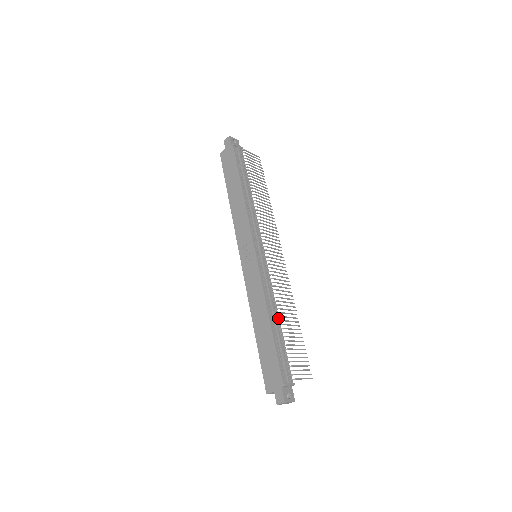
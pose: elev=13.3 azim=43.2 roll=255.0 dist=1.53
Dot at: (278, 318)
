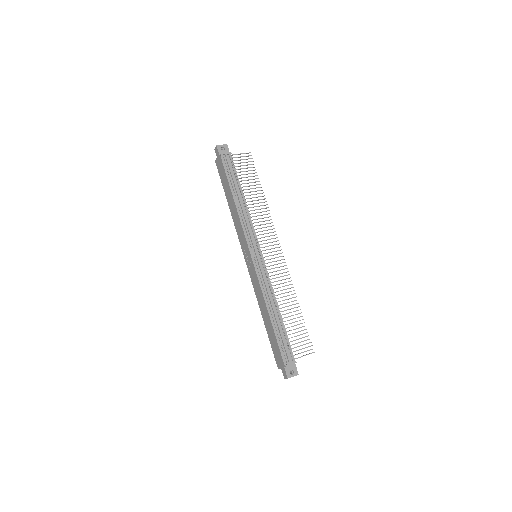
Dot at: (278, 309)
